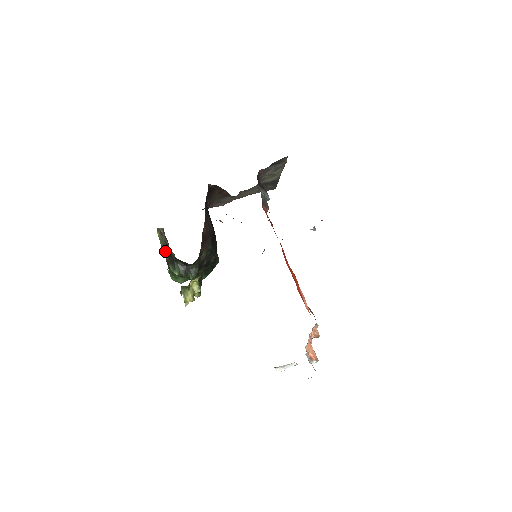
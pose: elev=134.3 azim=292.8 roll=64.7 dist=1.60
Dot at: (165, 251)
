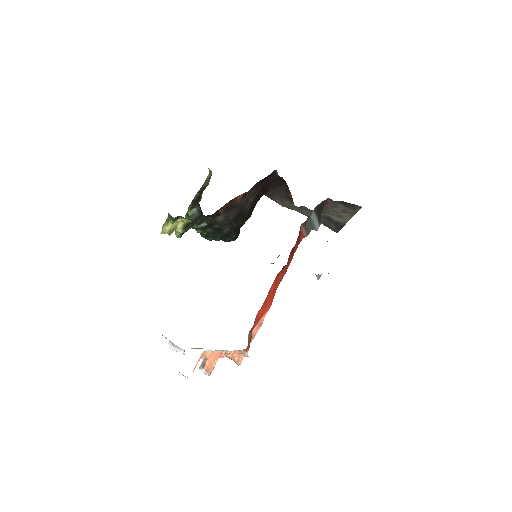
Dot at: (200, 192)
